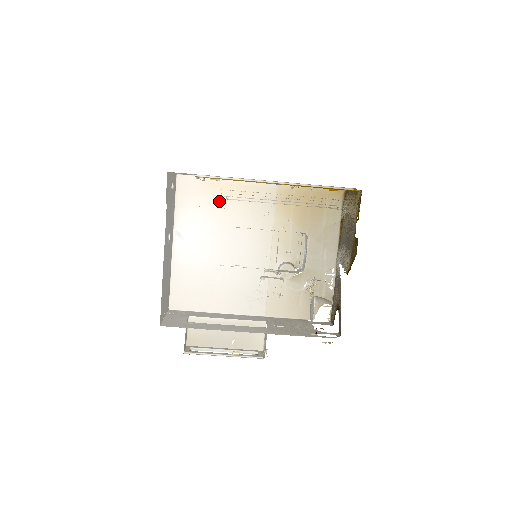
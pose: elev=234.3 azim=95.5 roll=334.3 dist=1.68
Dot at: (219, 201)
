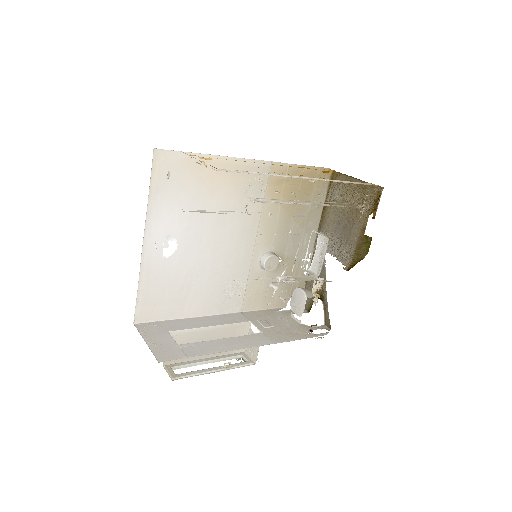
Dot at: occluded
